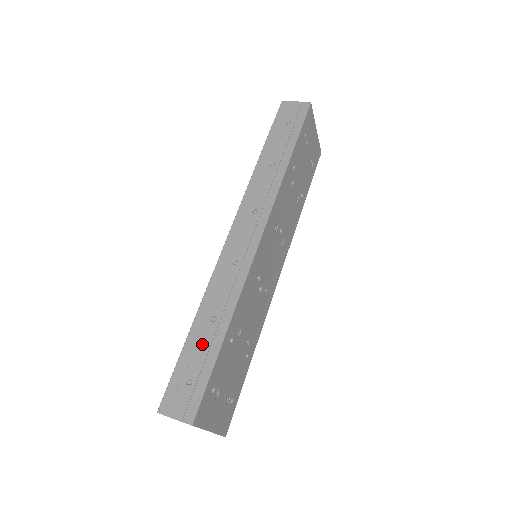
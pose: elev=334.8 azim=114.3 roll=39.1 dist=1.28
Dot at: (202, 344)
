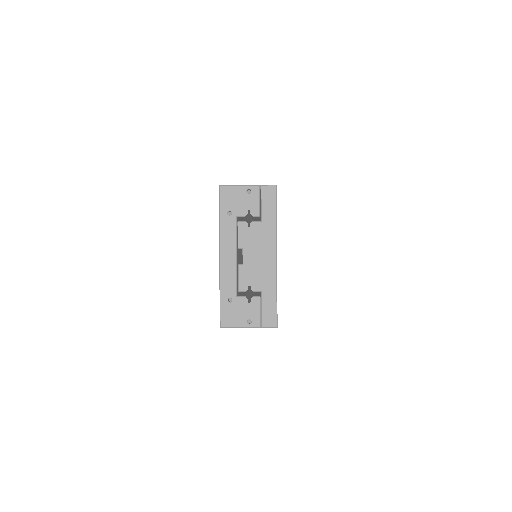
Dot at: occluded
